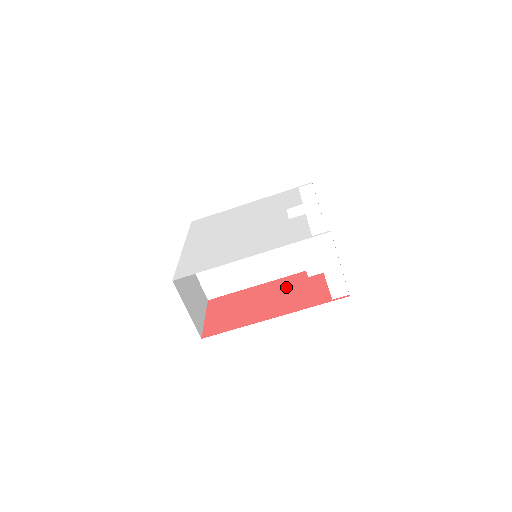
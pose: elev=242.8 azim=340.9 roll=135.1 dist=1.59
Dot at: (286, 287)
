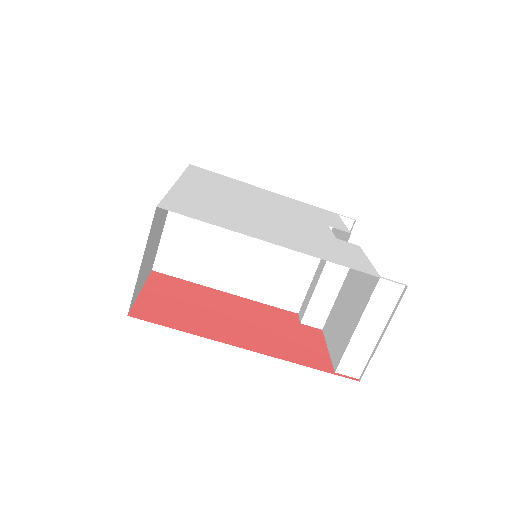
Dot at: (269, 318)
